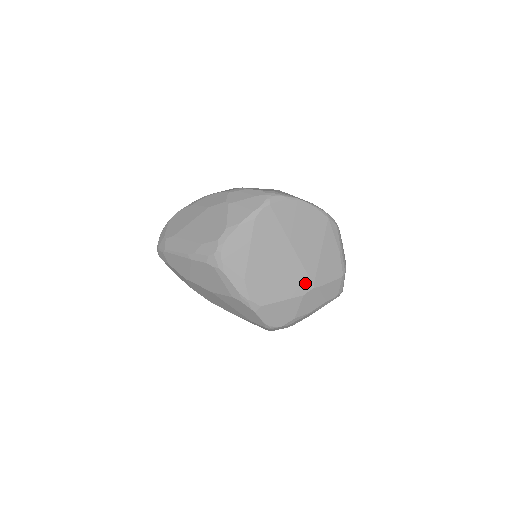
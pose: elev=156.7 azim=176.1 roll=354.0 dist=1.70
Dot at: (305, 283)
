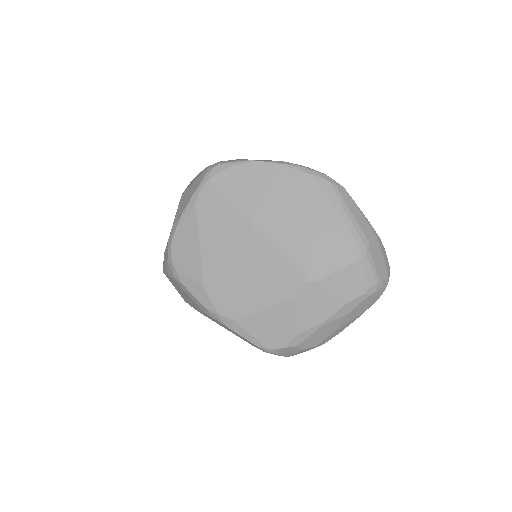
Dot at: (291, 278)
